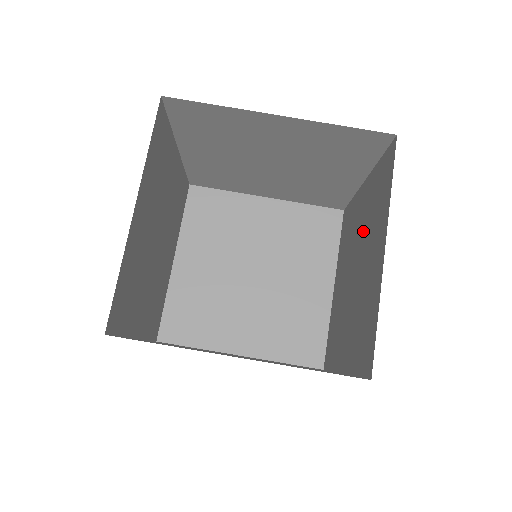
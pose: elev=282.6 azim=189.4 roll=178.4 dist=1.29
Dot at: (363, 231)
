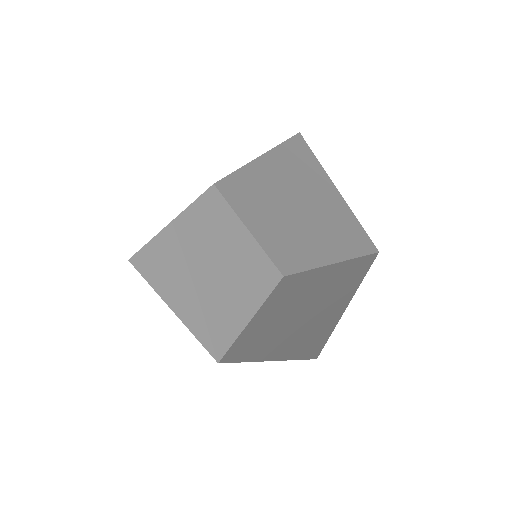
Dot at: (318, 289)
